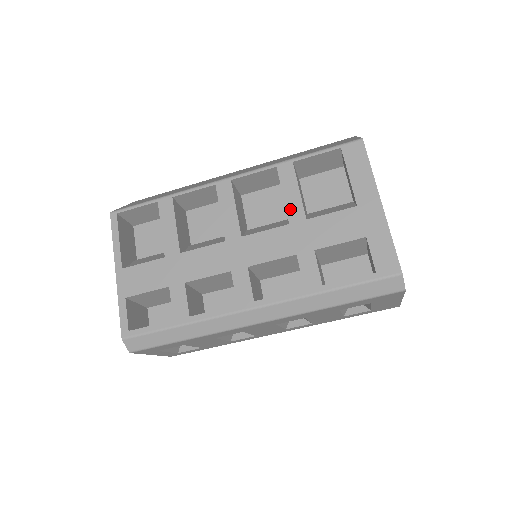
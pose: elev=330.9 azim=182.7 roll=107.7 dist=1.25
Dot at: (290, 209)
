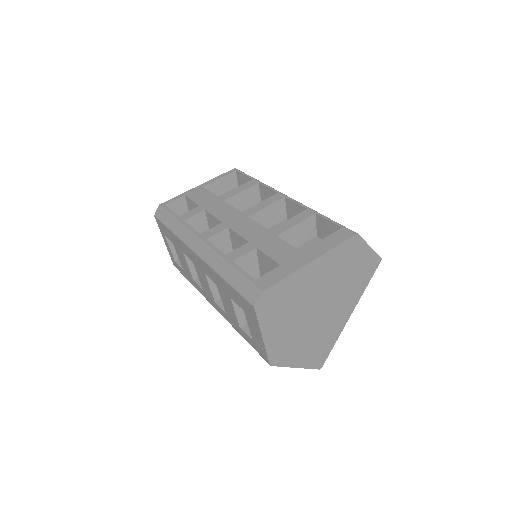
Dot at: (280, 226)
